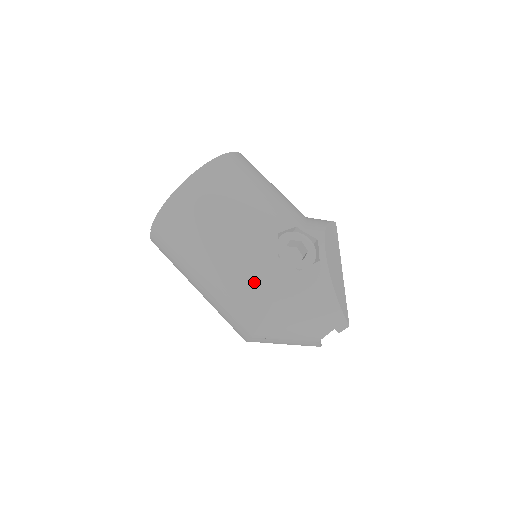
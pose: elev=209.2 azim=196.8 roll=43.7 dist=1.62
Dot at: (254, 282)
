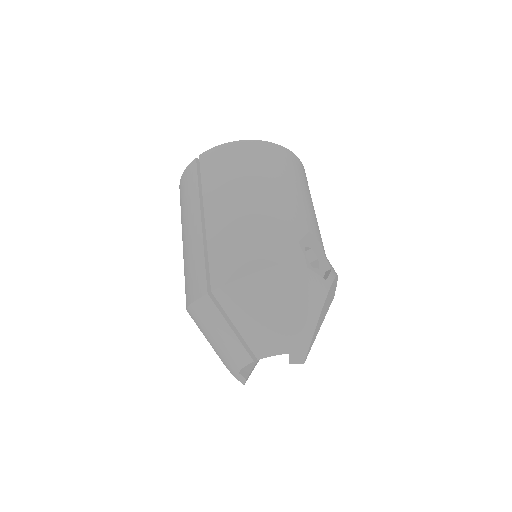
Dot at: (264, 241)
